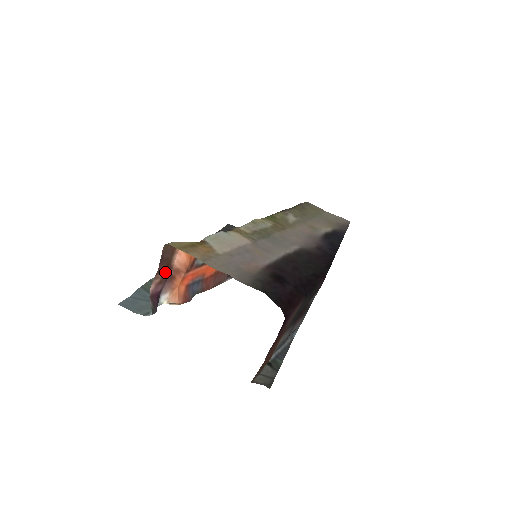
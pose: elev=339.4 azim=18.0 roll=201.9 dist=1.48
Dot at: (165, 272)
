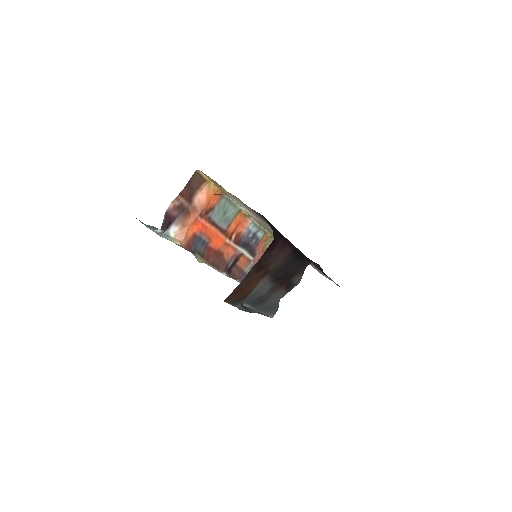
Dot at: (185, 201)
